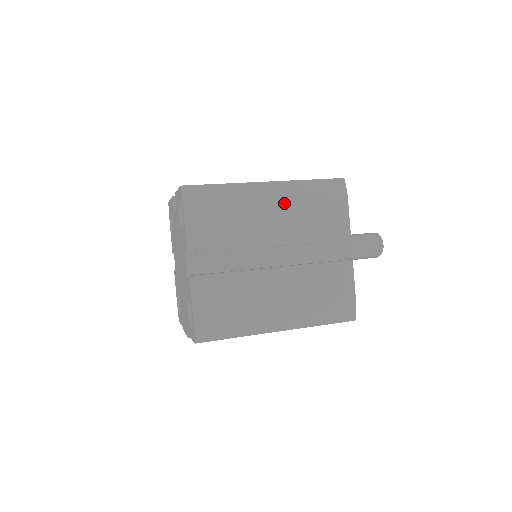
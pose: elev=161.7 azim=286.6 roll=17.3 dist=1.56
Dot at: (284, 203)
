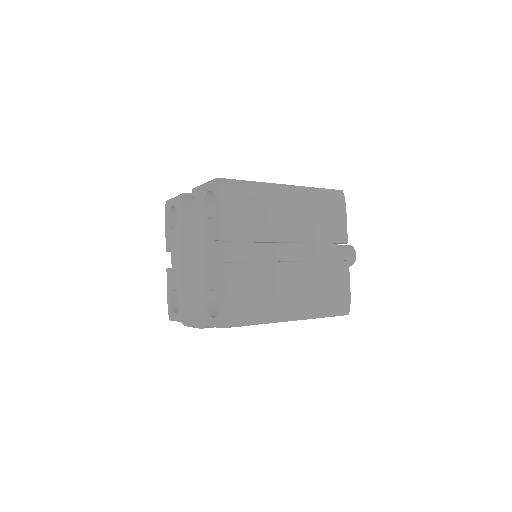
Dot at: (300, 205)
